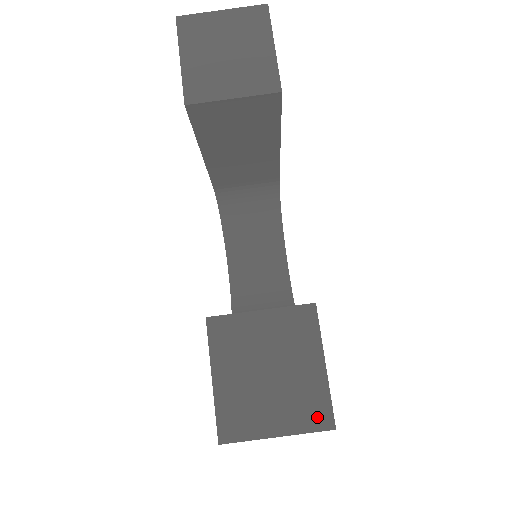
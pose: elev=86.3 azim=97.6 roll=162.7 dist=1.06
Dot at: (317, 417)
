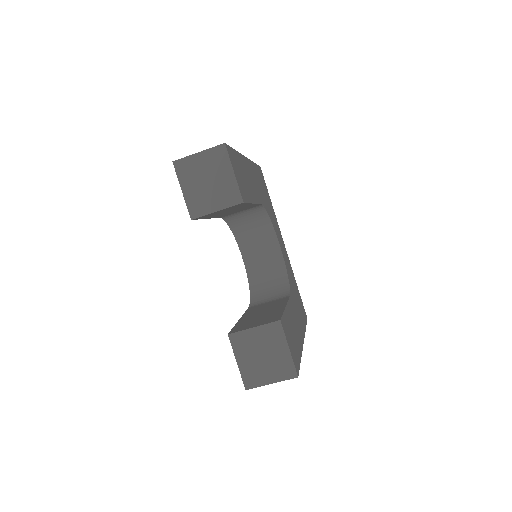
Dot at: (289, 373)
